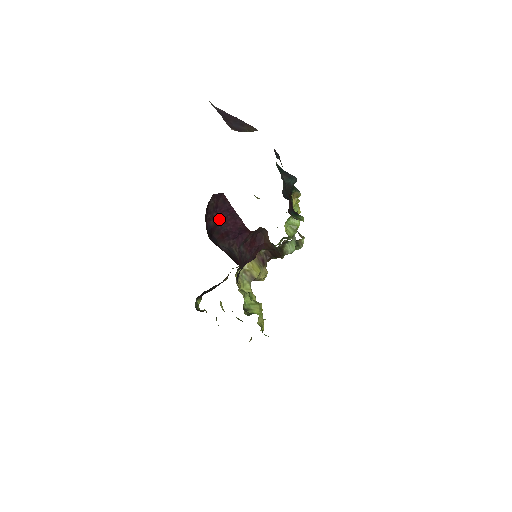
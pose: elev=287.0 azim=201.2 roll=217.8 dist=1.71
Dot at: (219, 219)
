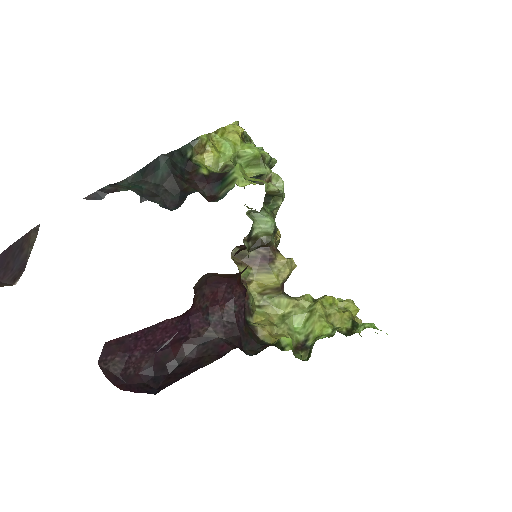
Dot at: (146, 351)
